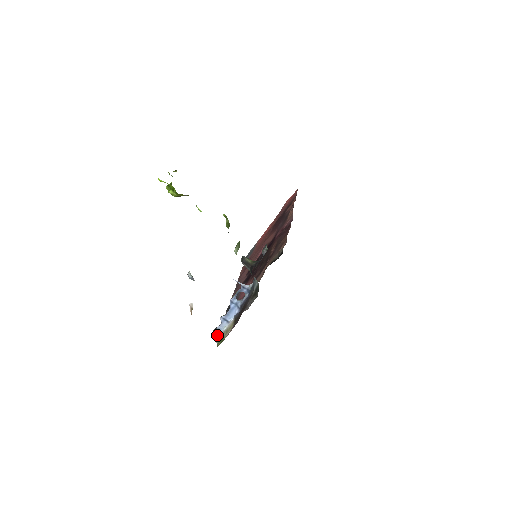
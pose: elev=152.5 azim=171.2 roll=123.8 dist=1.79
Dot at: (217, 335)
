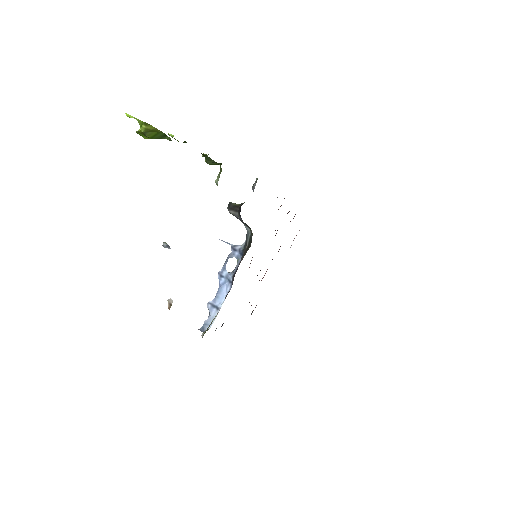
Dot at: occluded
